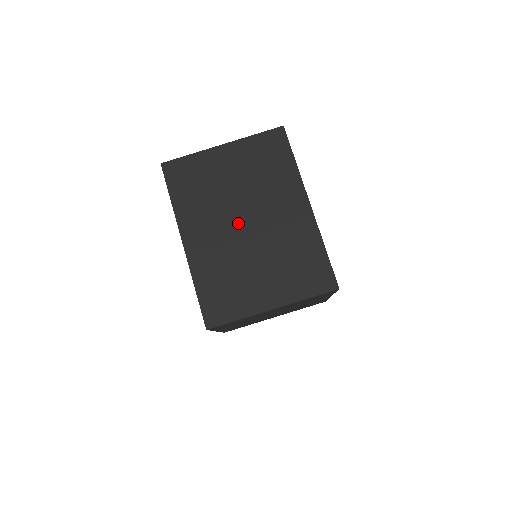
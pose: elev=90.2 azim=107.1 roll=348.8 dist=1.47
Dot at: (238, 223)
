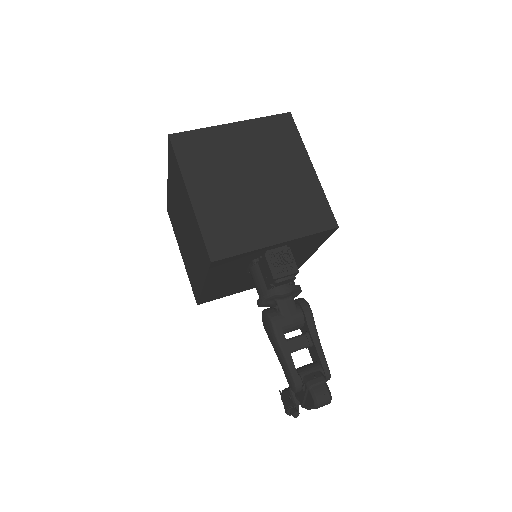
Dot at: occluded
